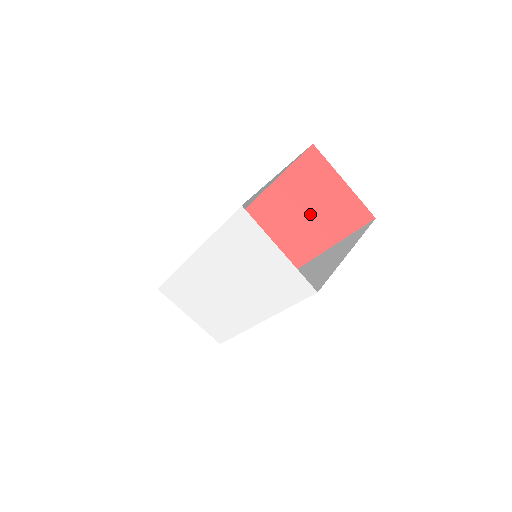
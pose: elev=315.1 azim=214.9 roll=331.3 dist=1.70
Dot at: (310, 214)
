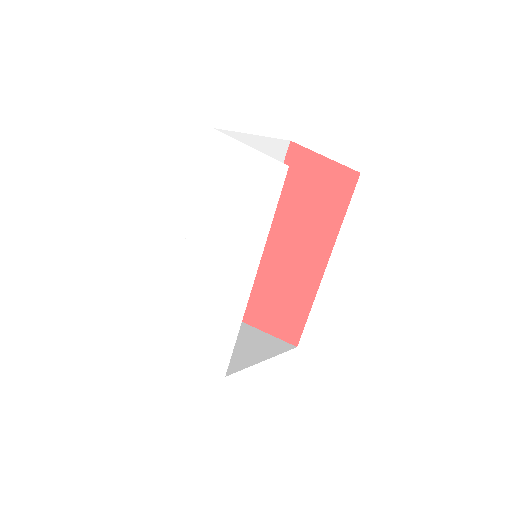
Dot at: (307, 215)
